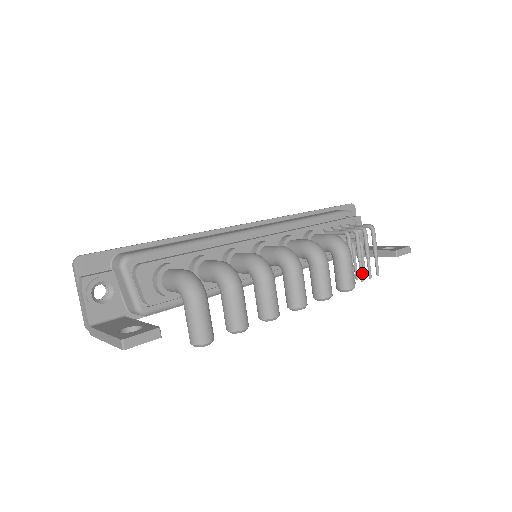
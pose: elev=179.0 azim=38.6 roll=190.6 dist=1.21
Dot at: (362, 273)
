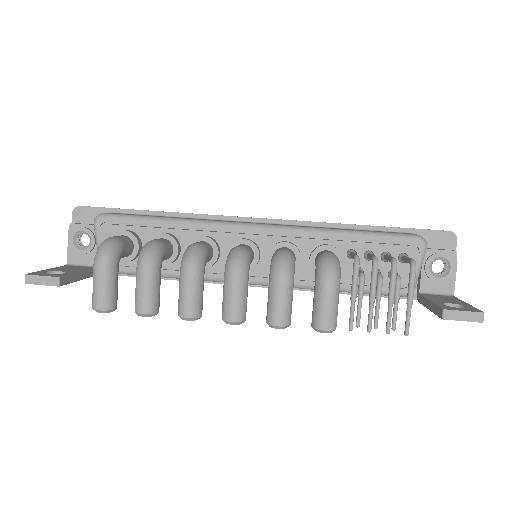
Dot at: (370, 320)
